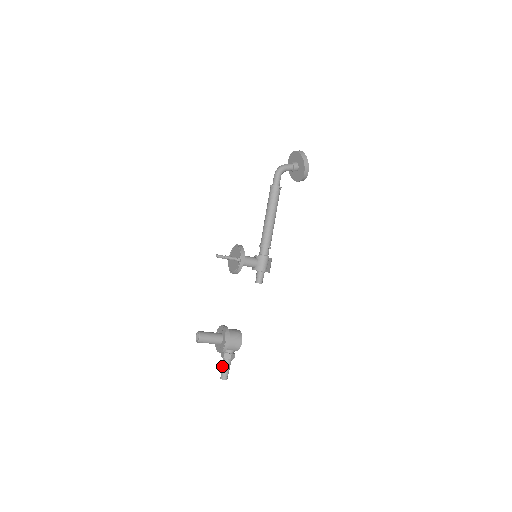
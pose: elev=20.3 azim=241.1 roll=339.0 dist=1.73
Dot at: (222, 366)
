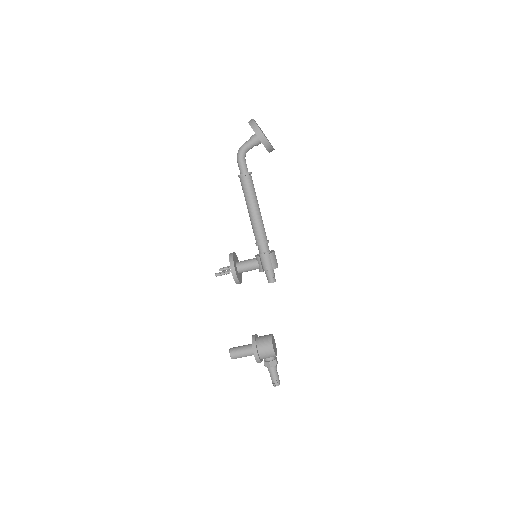
Dot at: (270, 373)
